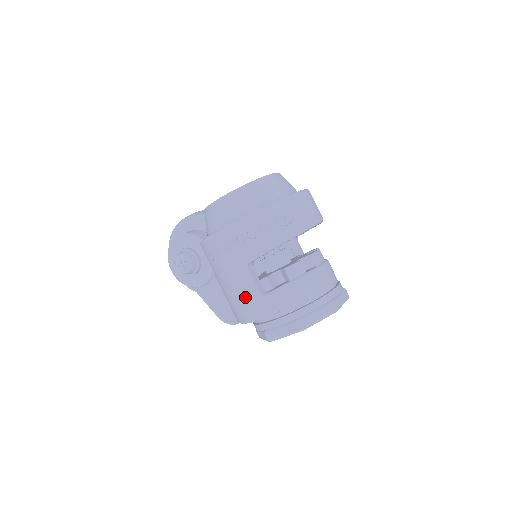
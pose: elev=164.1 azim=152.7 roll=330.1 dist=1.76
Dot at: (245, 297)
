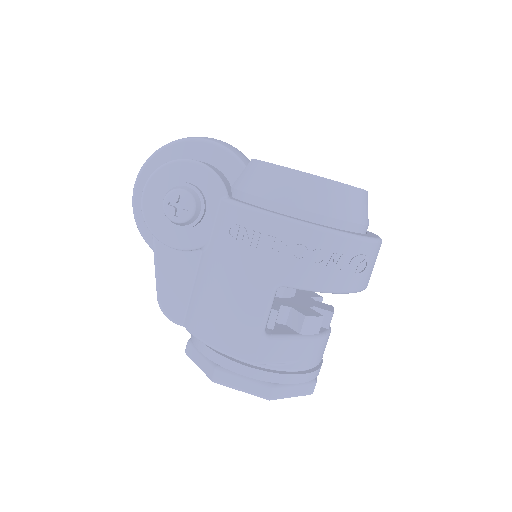
Dot at: (240, 320)
